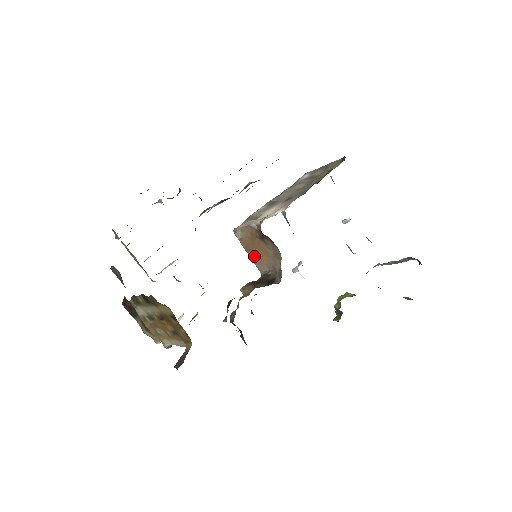
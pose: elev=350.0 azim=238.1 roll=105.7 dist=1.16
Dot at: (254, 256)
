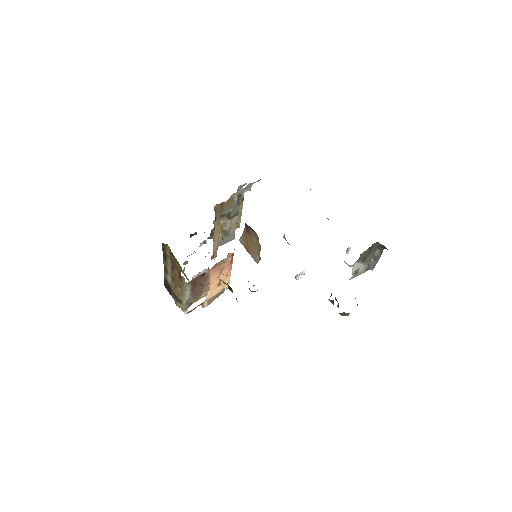
Dot at: (251, 252)
